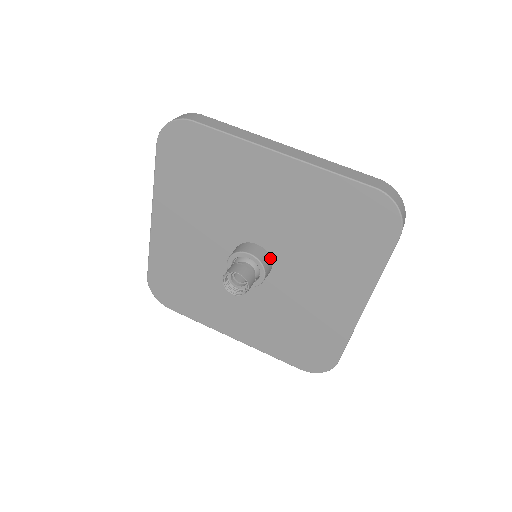
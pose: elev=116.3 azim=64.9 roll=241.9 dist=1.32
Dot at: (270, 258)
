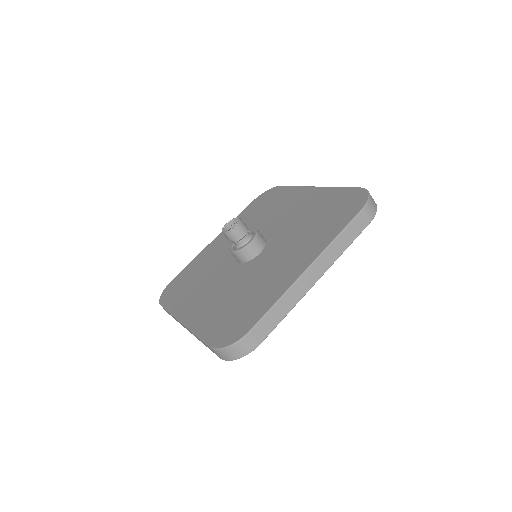
Dot at: (265, 245)
